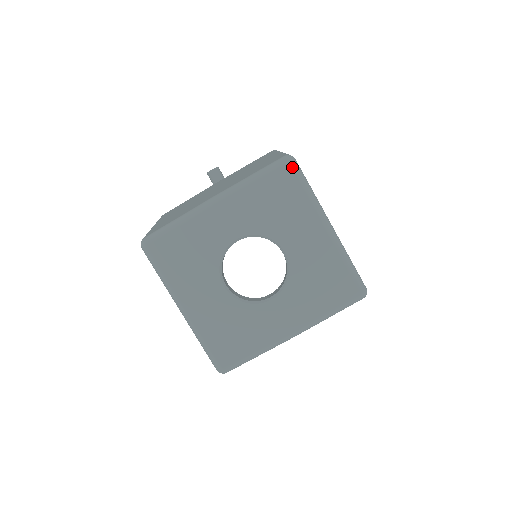
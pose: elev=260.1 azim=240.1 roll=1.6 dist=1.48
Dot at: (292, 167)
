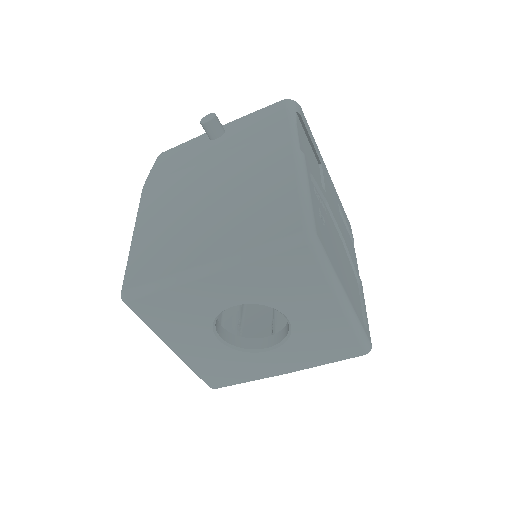
Dot at: (311, 249)
